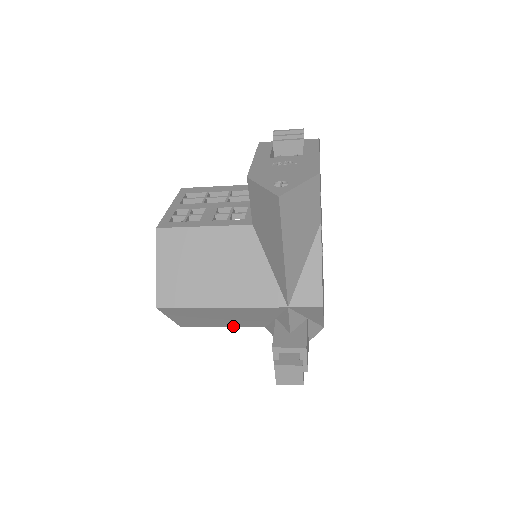
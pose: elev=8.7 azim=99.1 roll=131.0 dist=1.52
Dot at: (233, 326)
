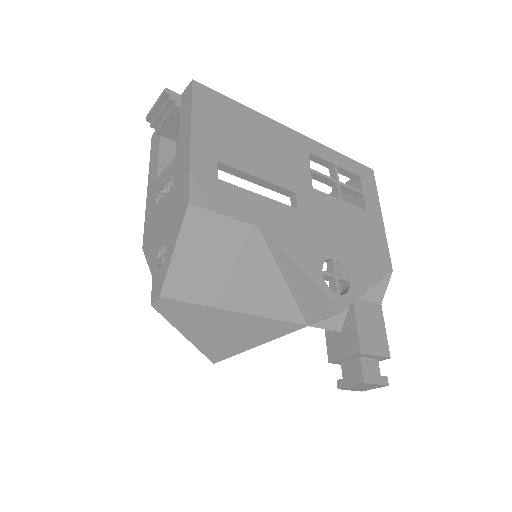
Dot at: occluded
